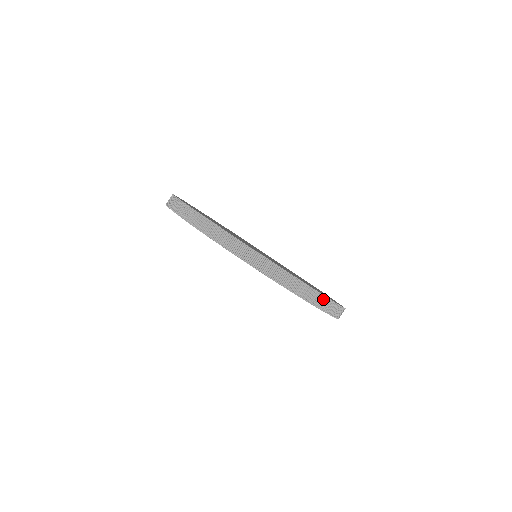
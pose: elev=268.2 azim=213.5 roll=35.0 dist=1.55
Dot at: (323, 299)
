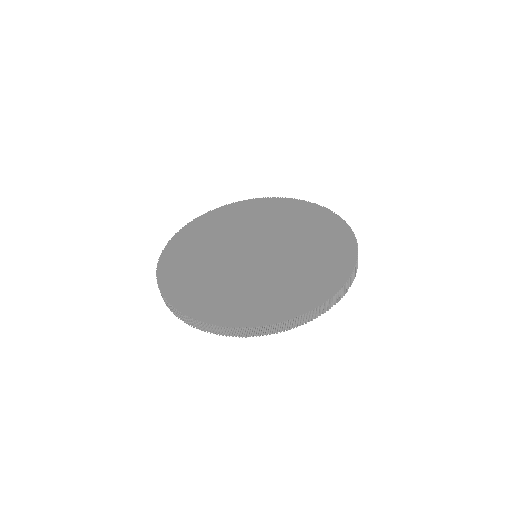
Dot at: occluded
